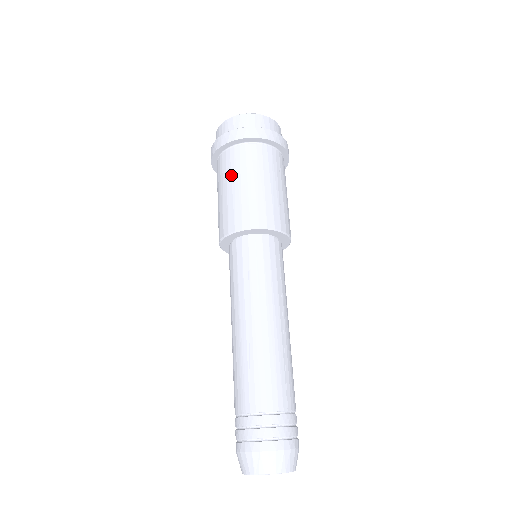
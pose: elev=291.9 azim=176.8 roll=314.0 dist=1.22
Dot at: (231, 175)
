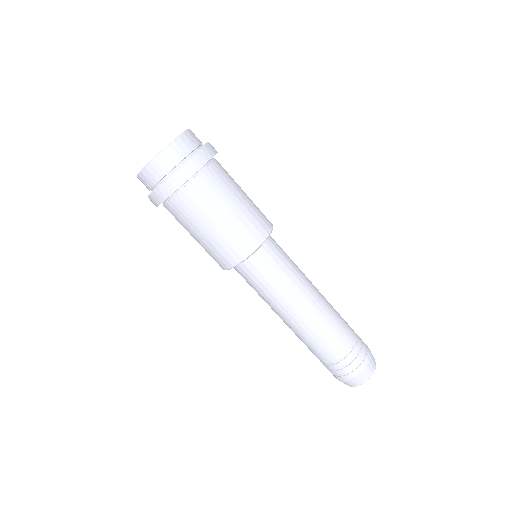
Dot at: (207, 211)
